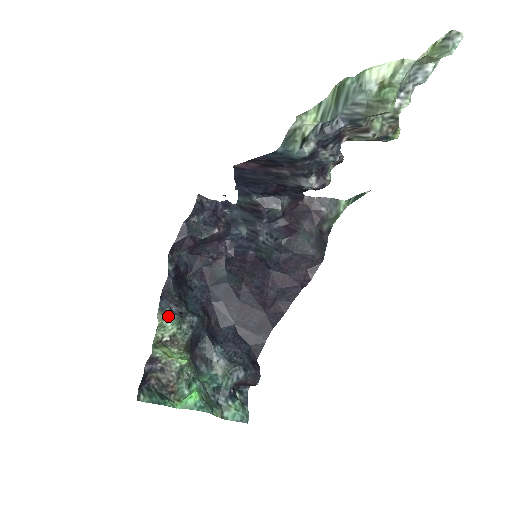
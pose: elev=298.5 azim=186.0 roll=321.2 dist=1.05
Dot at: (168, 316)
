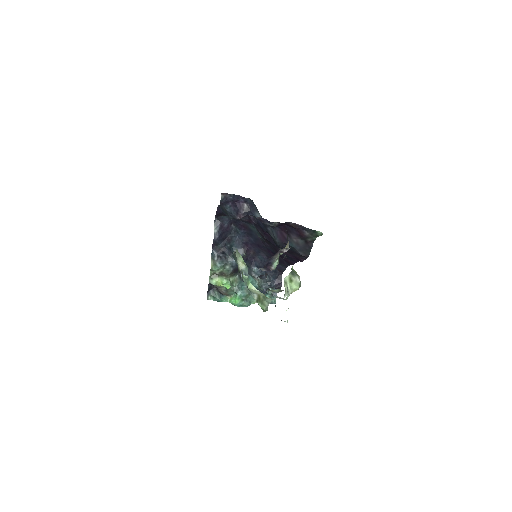
Dot at: (215, 266)
